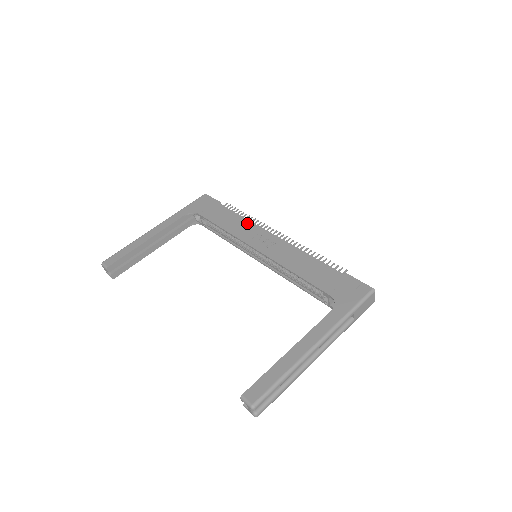
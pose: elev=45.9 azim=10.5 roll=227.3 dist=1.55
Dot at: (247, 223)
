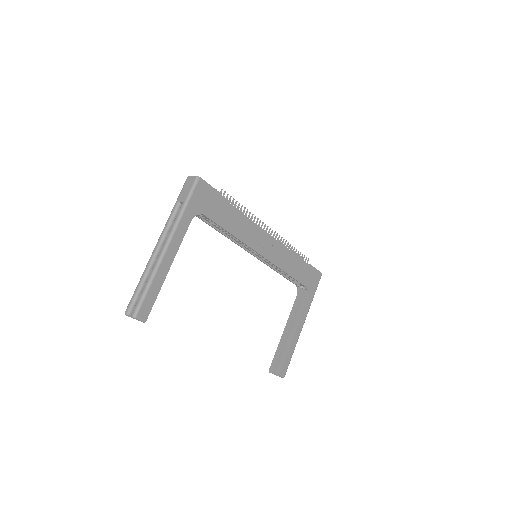
Dot at: (250, 224)
